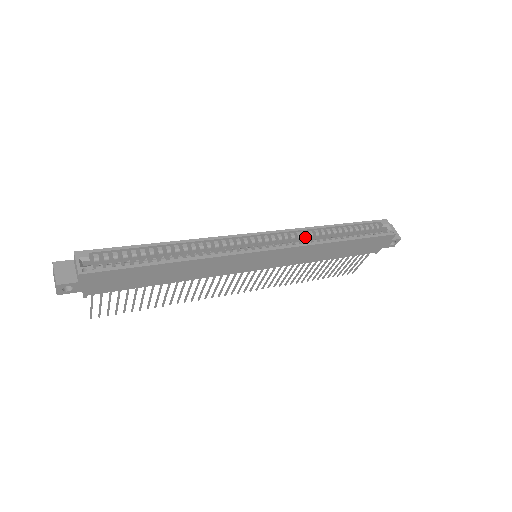
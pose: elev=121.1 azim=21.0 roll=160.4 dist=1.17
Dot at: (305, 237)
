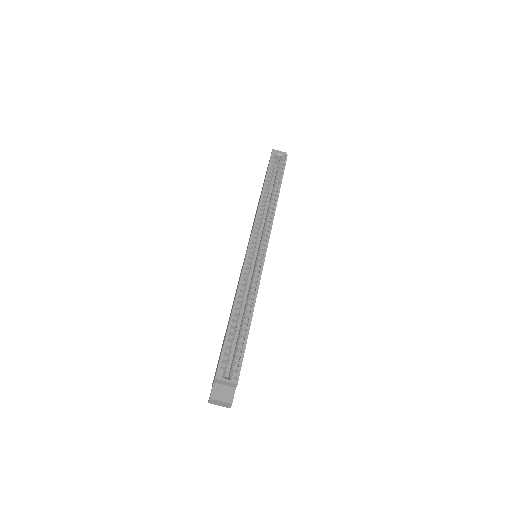
Dot at: (263, 214)
